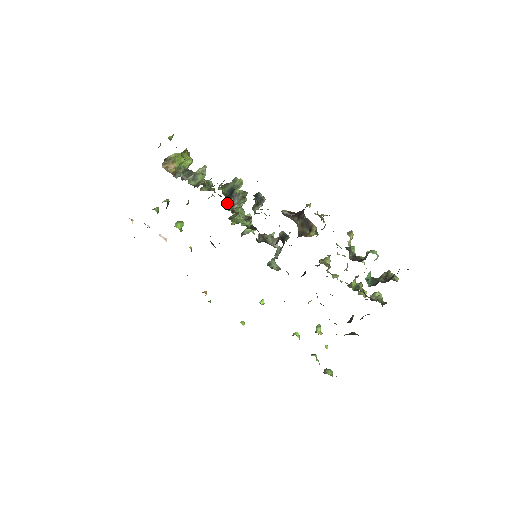
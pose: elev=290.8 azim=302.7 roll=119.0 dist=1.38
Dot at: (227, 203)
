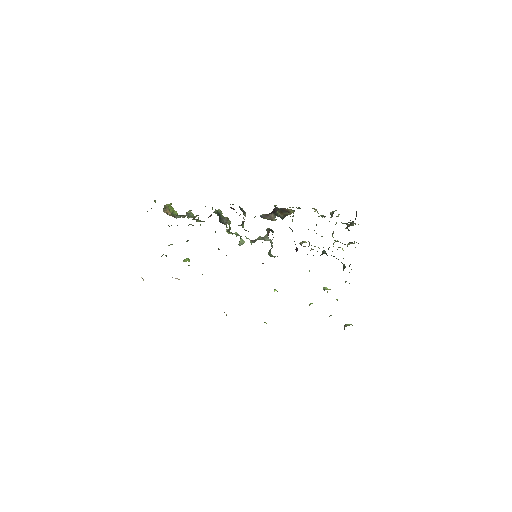
Dot at: occluded
